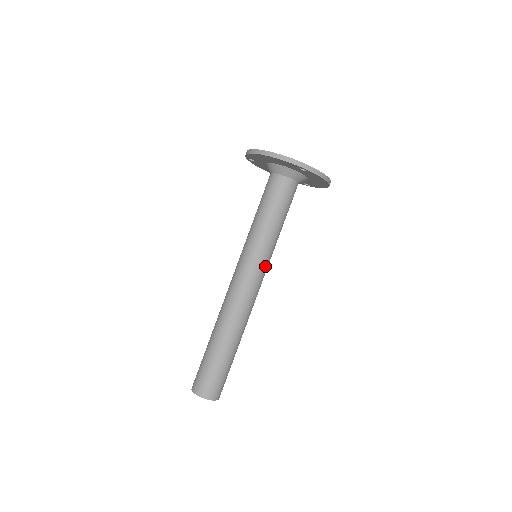
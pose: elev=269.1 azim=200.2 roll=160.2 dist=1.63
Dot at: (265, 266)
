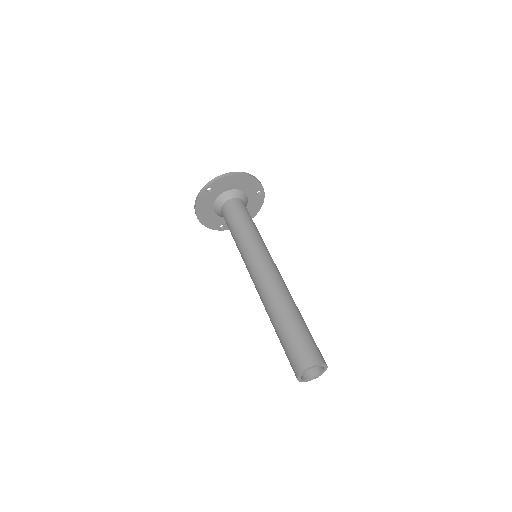
Dot at: (257, 252)
